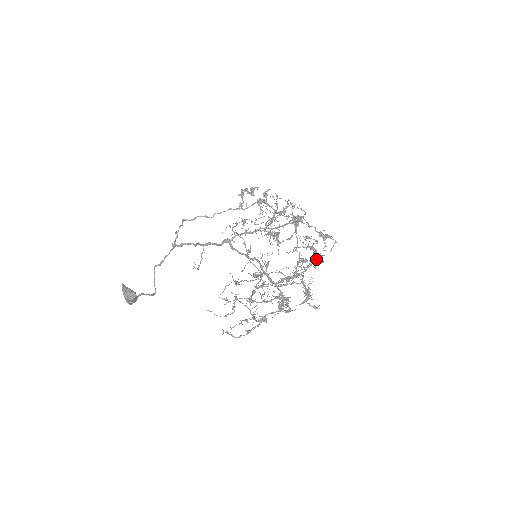
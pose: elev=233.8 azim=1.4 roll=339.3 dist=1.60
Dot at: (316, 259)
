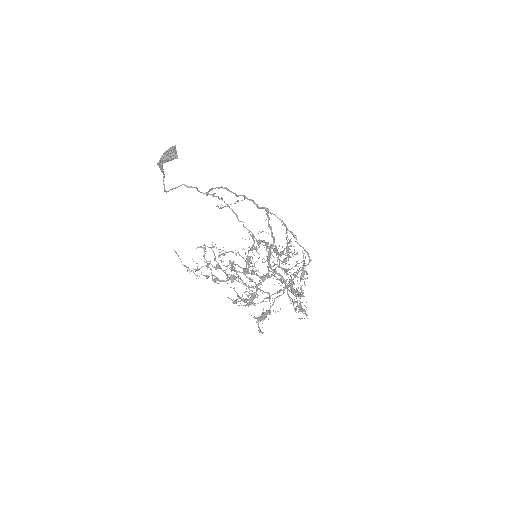
Dot at: (295, 301)
